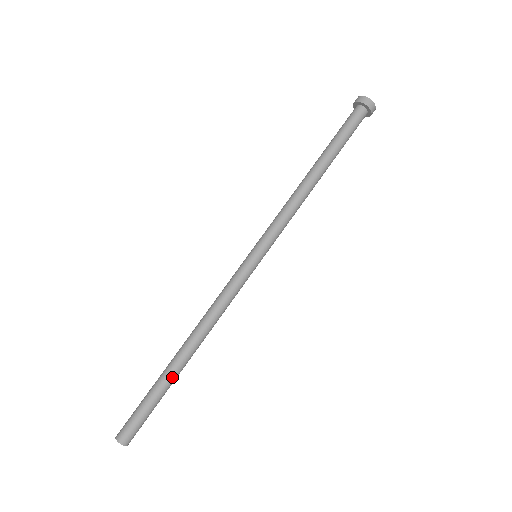
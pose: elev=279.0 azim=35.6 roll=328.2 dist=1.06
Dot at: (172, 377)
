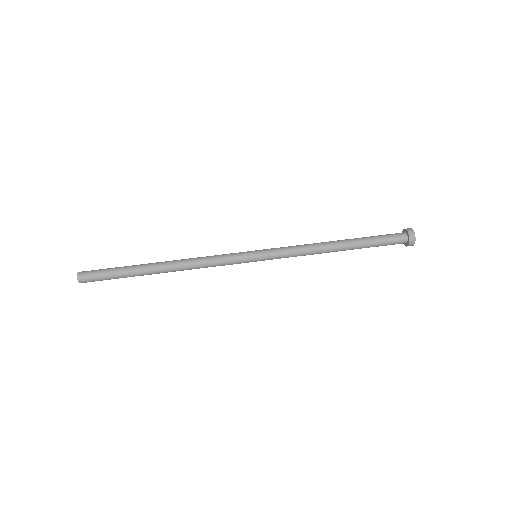
Dot at: (140, 268)
